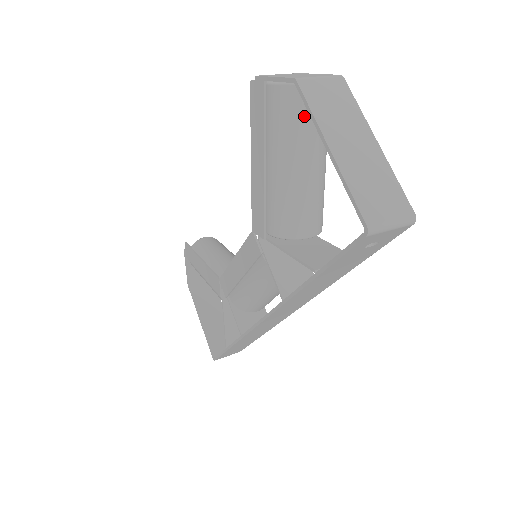
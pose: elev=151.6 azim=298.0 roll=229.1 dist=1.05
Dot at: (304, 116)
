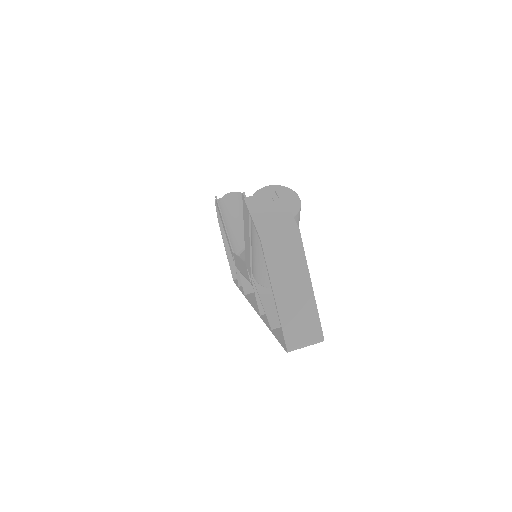
Dot at: occluded
